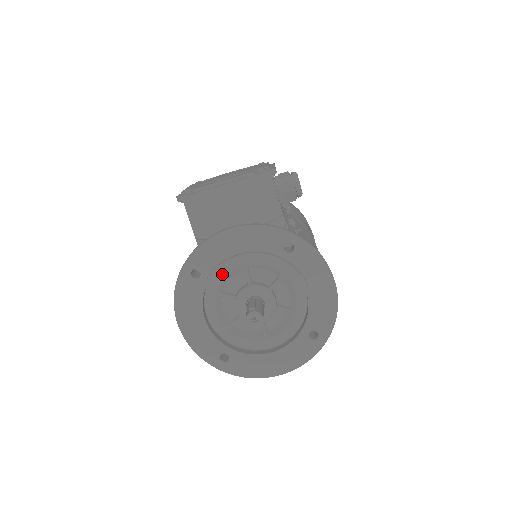
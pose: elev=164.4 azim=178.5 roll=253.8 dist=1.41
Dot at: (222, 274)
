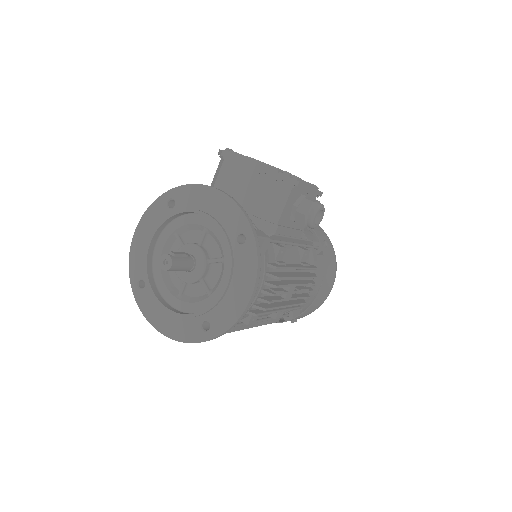
Dot at: (188, 220)
